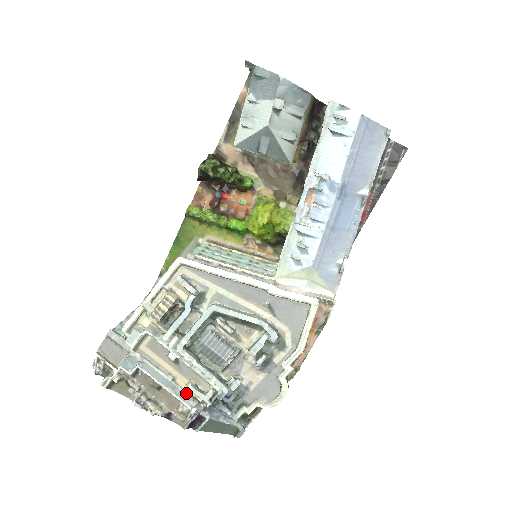
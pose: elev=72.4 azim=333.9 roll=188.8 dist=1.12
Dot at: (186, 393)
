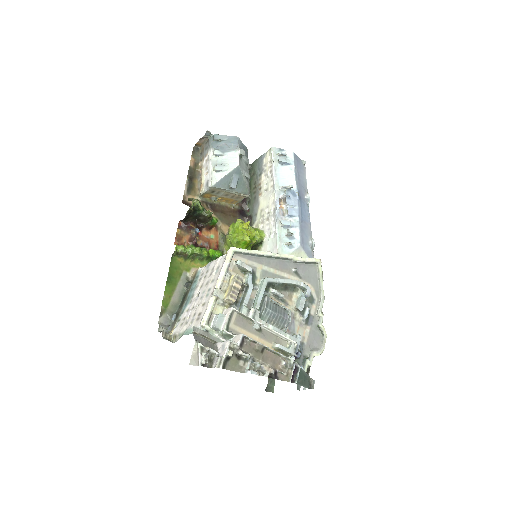
Dot at: occluded
